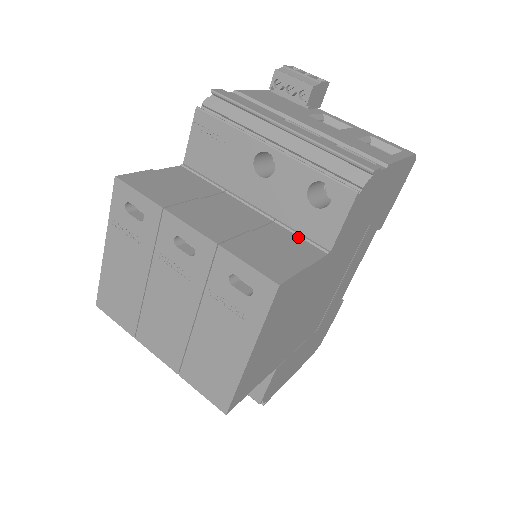
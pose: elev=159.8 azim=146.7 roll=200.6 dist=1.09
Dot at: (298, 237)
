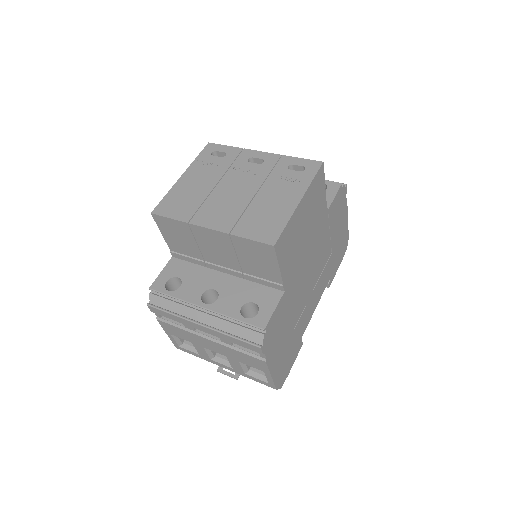
Dot at: occluded
